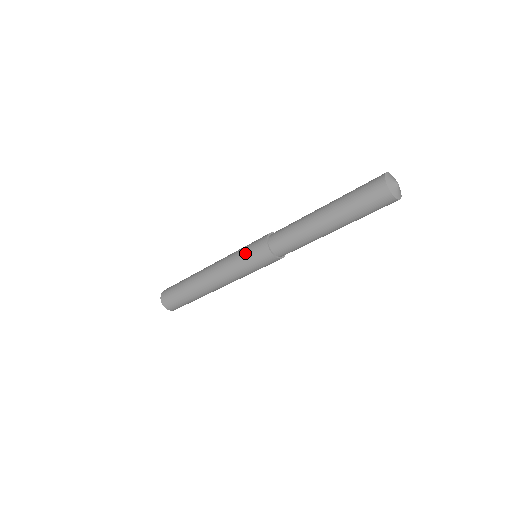
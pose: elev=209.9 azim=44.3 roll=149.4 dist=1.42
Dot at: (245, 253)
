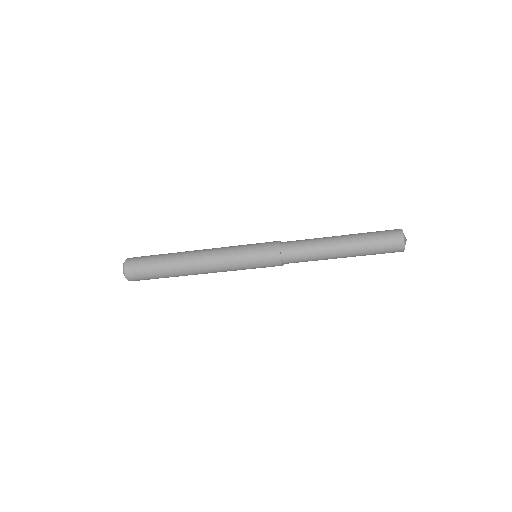
Dot at: (252, 246)
